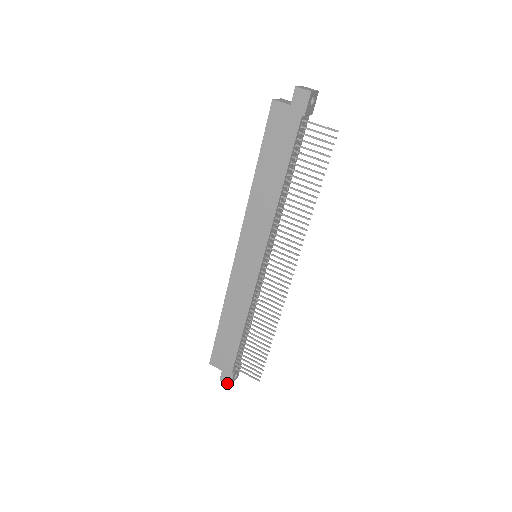
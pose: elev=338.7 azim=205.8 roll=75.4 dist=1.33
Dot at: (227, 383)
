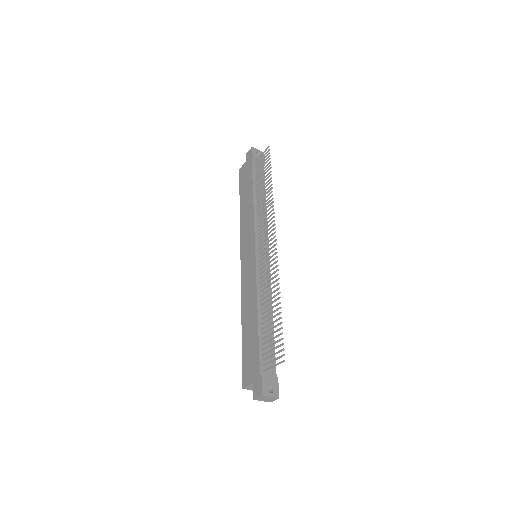
Dot at: (259, 394)
